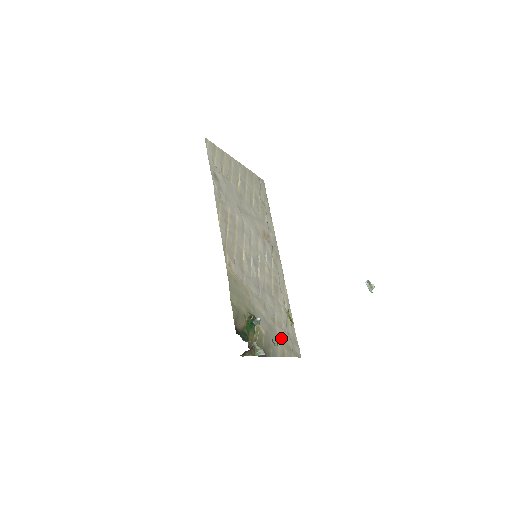
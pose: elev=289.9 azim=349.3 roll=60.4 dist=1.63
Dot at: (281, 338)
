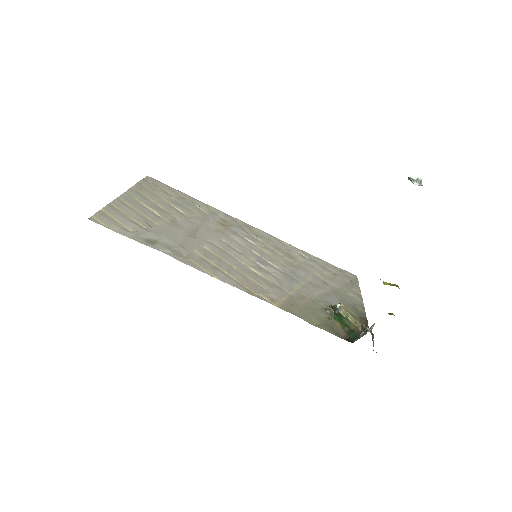
Dot at: (342, 287)
